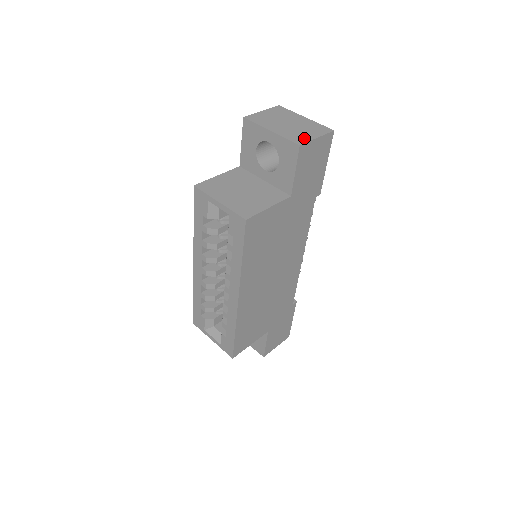
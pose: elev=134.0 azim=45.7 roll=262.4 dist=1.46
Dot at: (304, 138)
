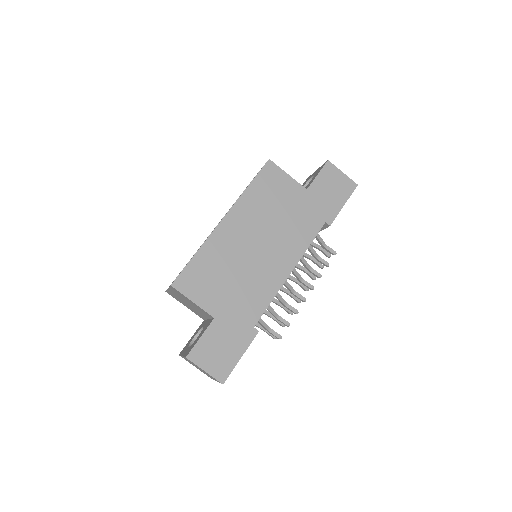
Dot at: occluded
